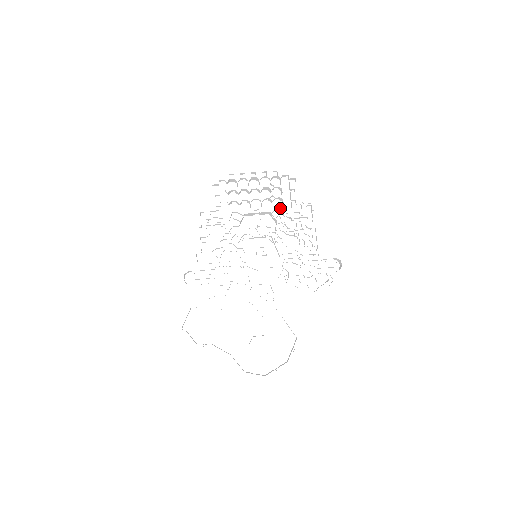
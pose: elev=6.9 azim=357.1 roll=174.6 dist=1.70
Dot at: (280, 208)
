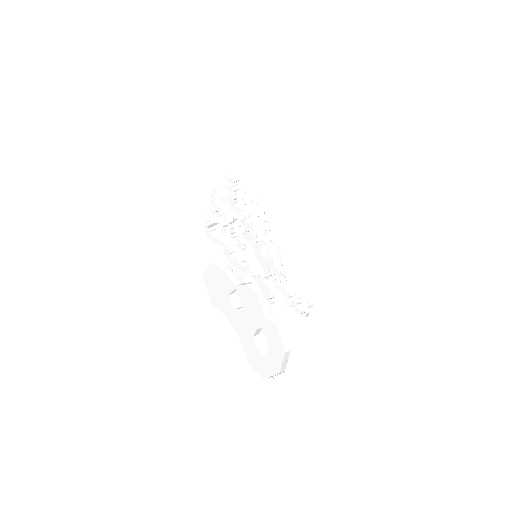
Dot at: occluded
